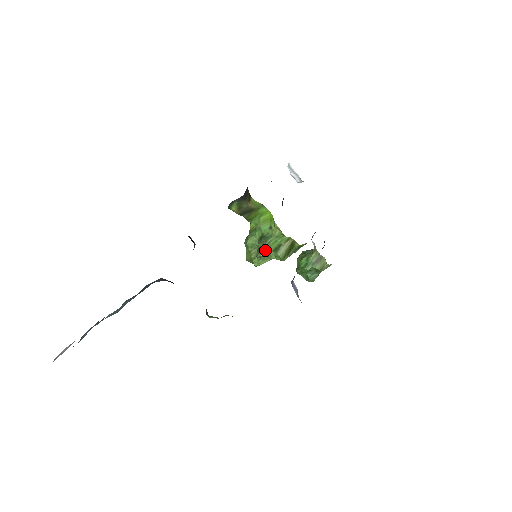
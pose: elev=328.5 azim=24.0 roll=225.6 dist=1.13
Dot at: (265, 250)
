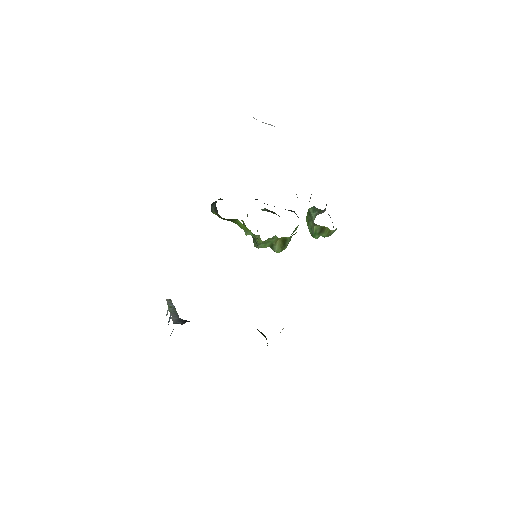
Dot at: occluded
